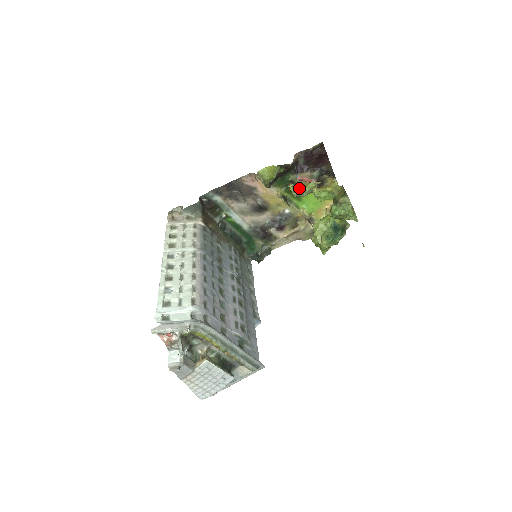
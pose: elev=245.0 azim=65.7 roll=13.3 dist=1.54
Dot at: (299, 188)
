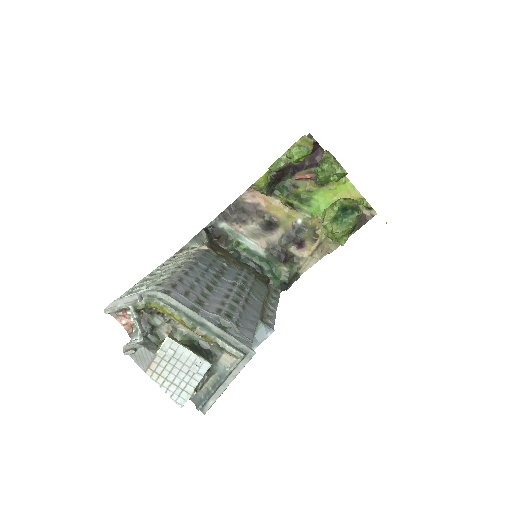
Dot at: (304, 191)
